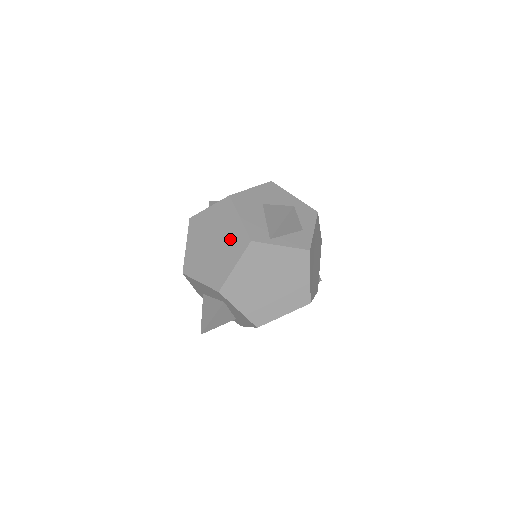
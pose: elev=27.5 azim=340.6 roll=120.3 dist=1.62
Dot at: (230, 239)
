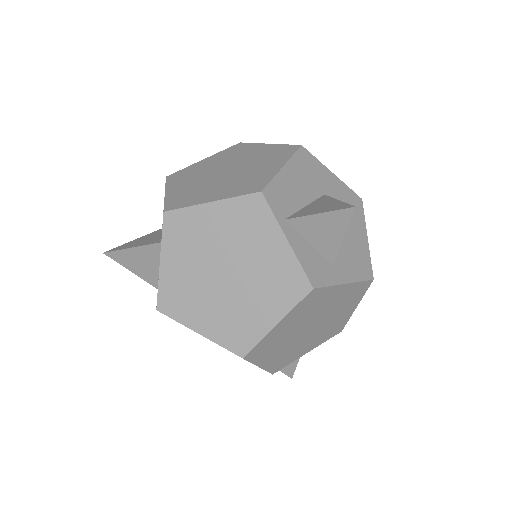
Dot at: (245, 177)
